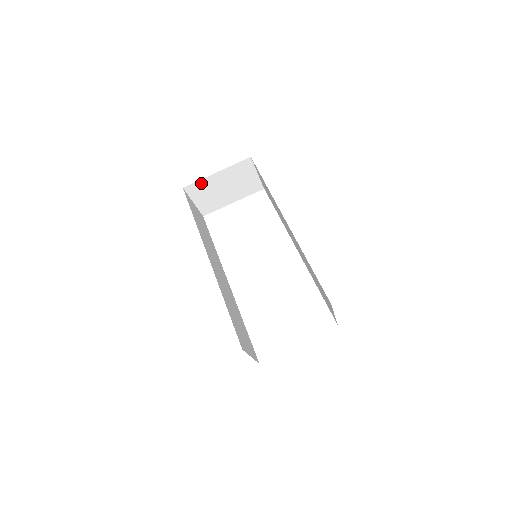
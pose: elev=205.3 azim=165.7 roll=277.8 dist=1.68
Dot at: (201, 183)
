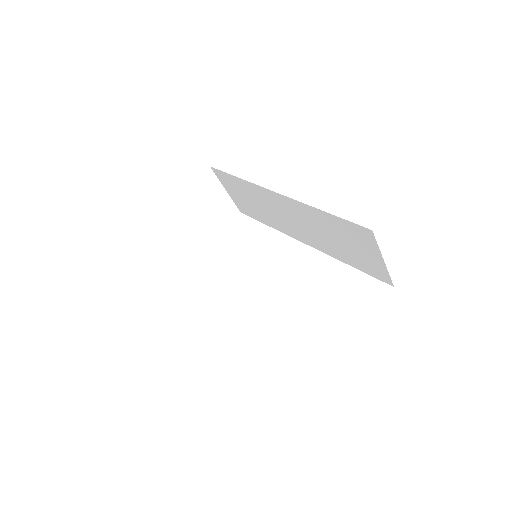
Dot at: (164, 215)
